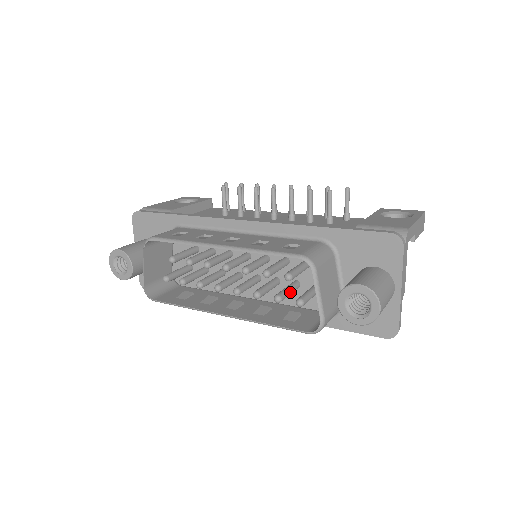
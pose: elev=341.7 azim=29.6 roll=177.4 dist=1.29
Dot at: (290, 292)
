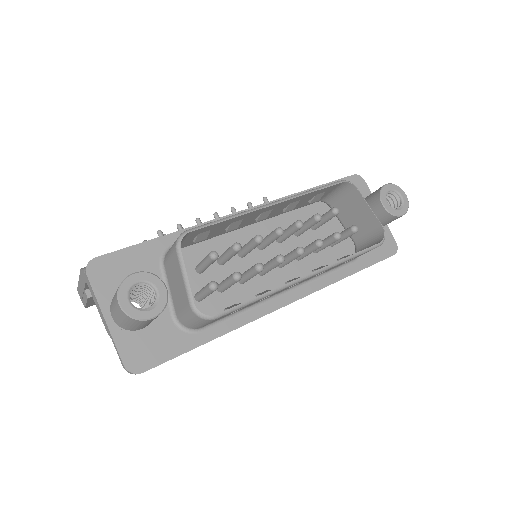
Dot at: occluded
